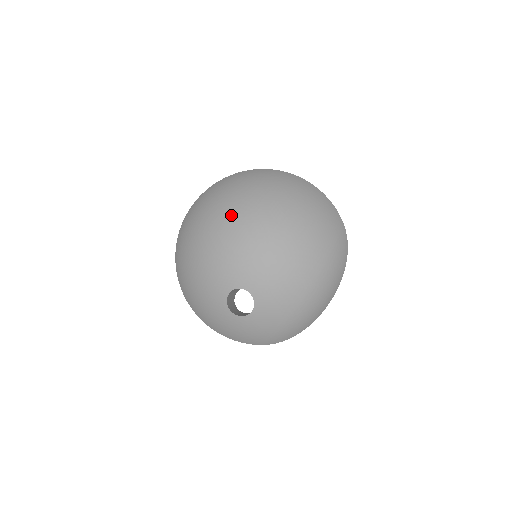
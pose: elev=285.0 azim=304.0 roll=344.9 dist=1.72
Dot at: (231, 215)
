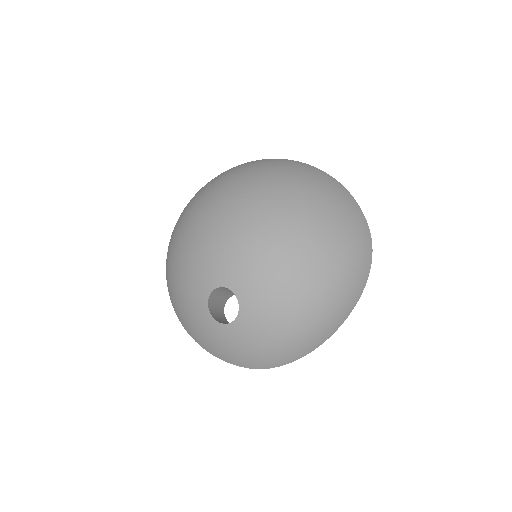
Dot at: (231, 199)
